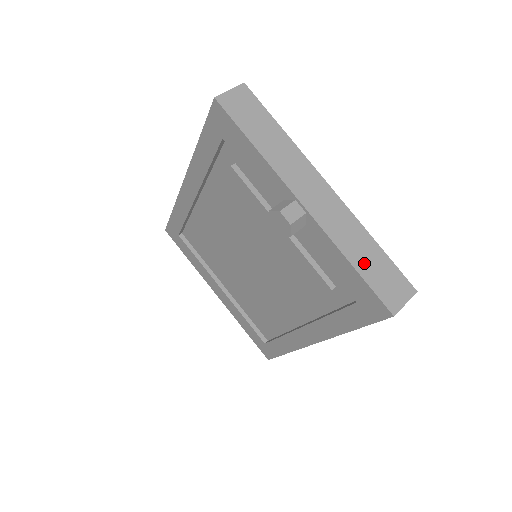
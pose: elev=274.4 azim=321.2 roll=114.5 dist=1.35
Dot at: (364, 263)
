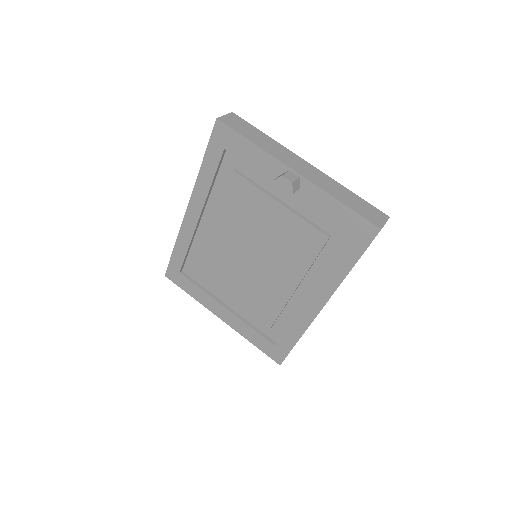
Dot at: (349, 202)
